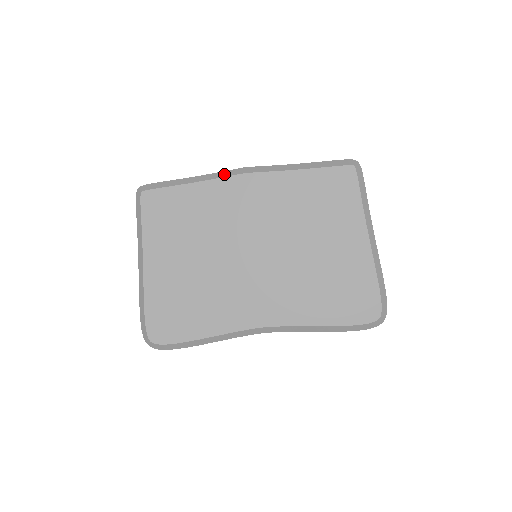
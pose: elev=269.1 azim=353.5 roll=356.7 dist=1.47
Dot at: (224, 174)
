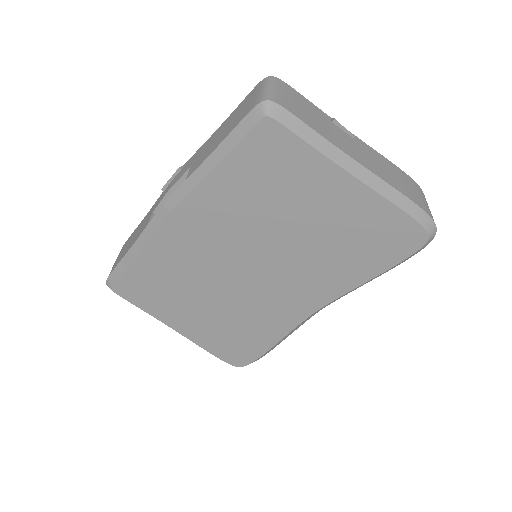
Dot at: (153, 226)
